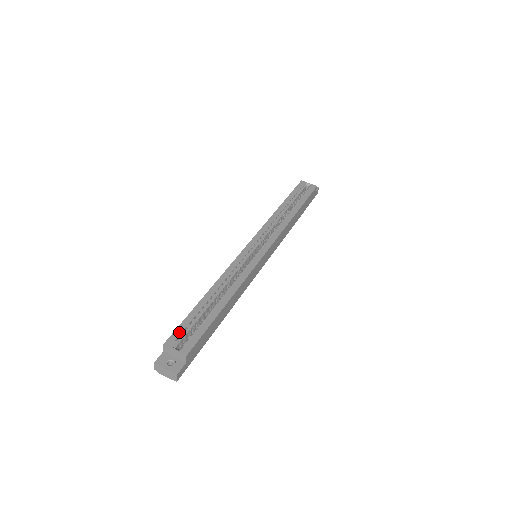
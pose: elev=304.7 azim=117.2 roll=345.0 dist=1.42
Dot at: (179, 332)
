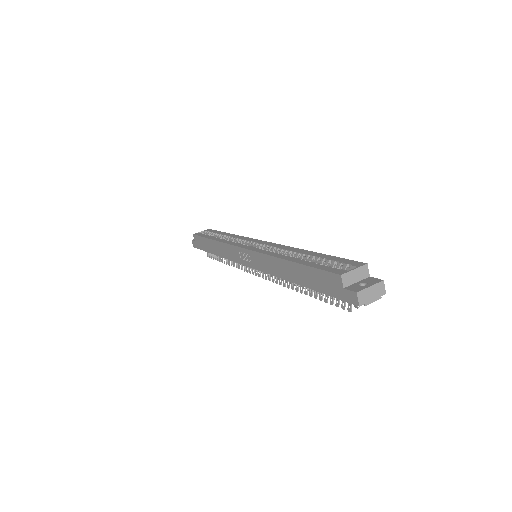
Dot at: (330, 268)
